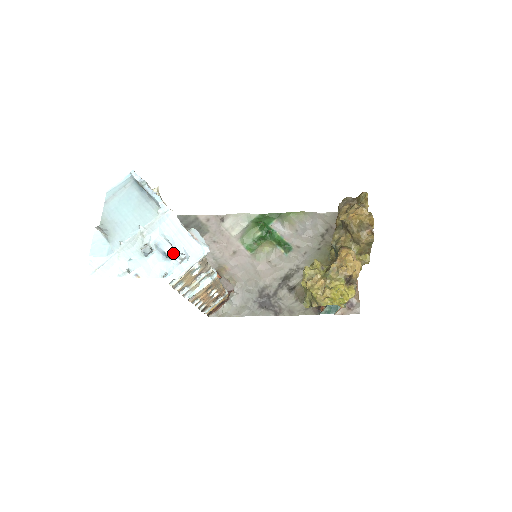
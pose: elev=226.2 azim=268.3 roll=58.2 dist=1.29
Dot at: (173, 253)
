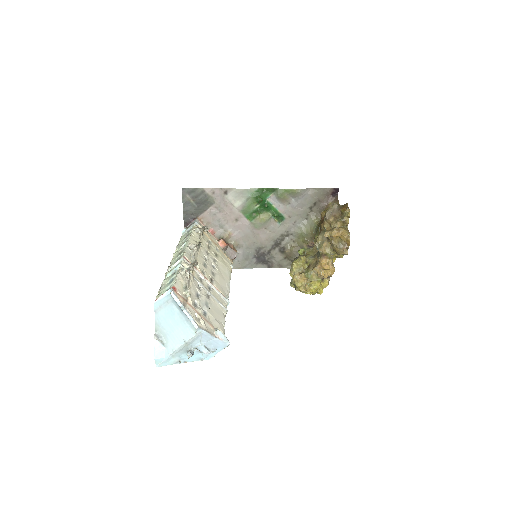
Dot at: (207, 352)
